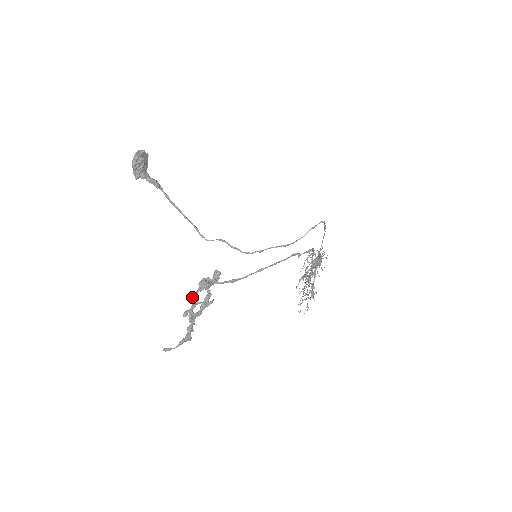
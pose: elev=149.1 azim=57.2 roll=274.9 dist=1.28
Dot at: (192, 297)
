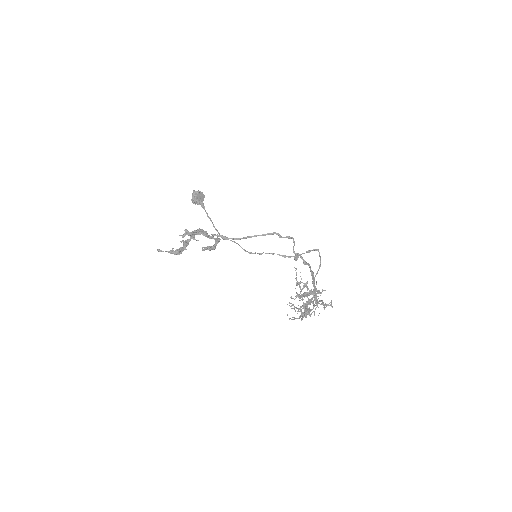
Dot at: occluded
